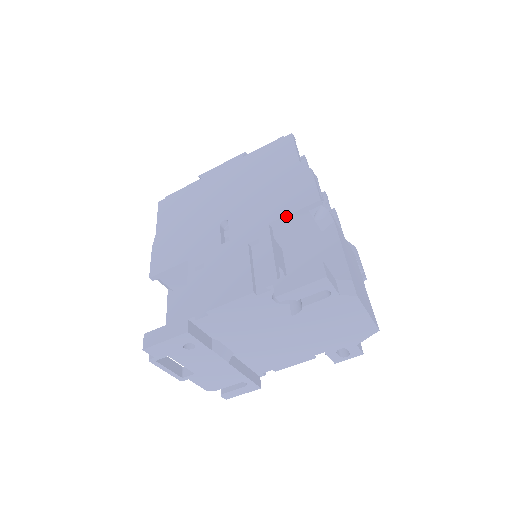
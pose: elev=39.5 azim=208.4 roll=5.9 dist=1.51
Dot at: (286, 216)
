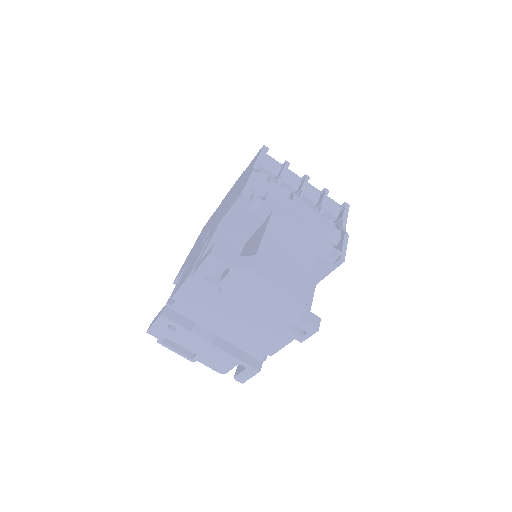
Dot at: (227, 213)
